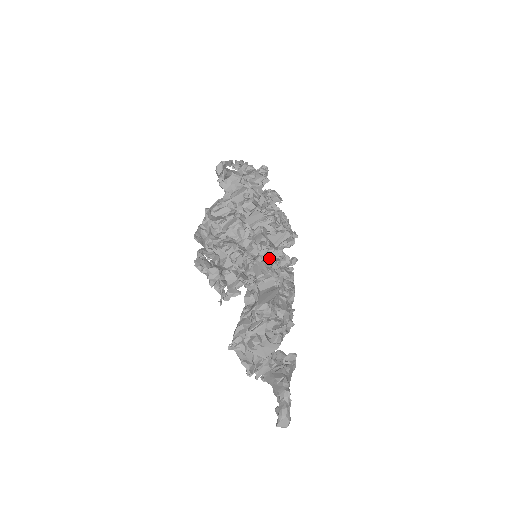
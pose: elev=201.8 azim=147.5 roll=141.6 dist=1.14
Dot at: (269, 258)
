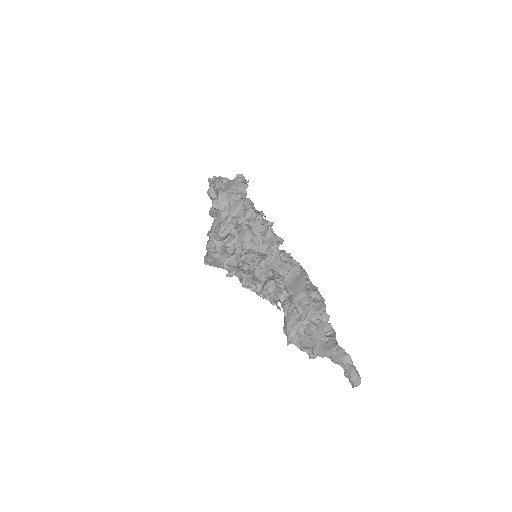
Dot at: occluded
